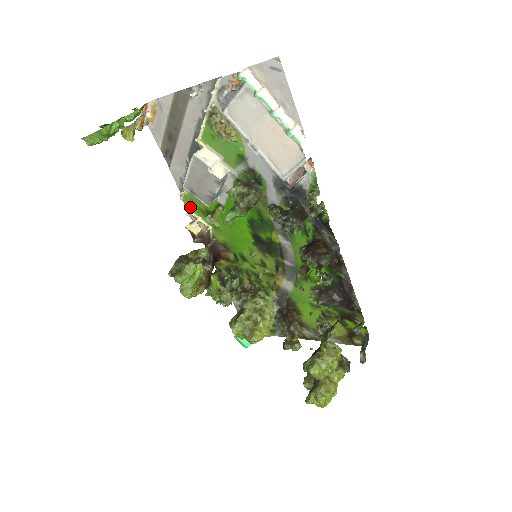
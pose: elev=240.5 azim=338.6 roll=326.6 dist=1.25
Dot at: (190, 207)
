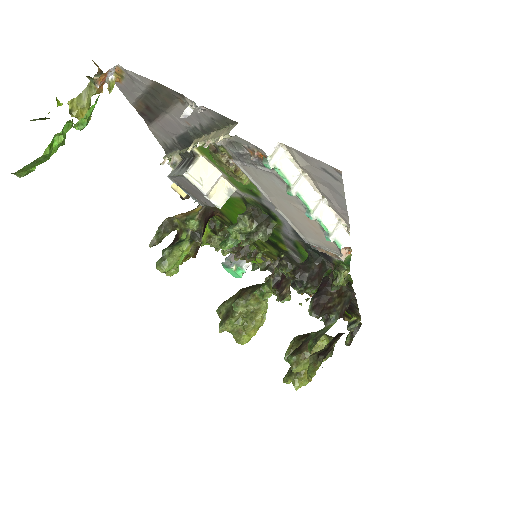
Dot at: occluded
